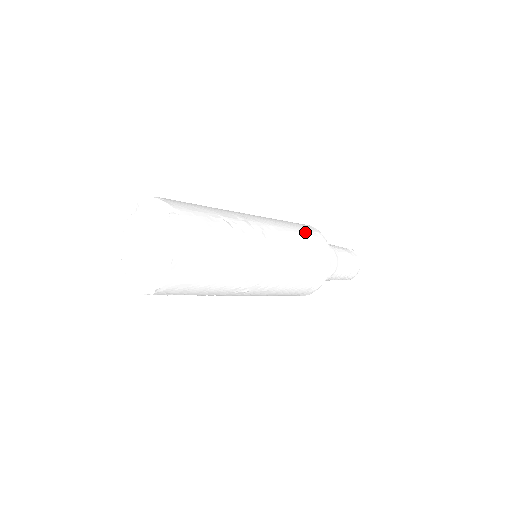
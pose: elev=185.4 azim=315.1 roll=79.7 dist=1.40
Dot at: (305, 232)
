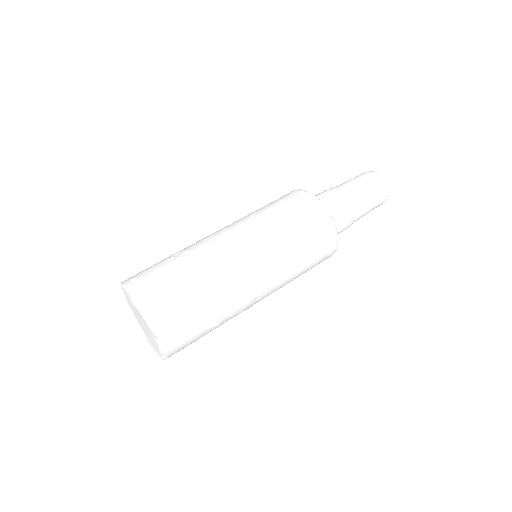
Dot at: (313, 251)
